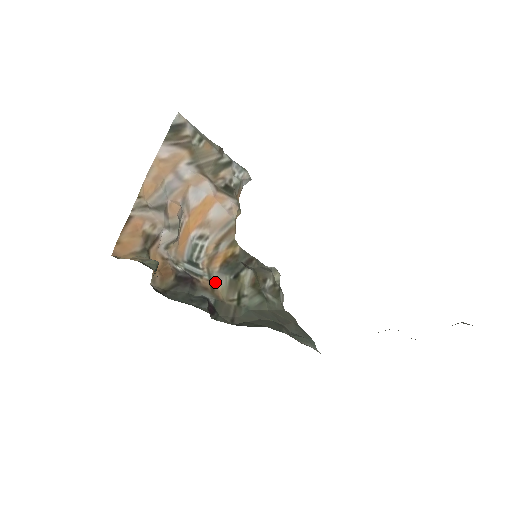
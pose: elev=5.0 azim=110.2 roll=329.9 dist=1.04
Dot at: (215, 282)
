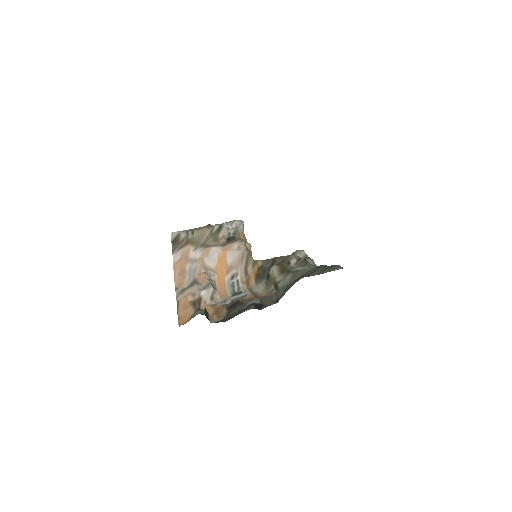
Dot at: (256, 291)
